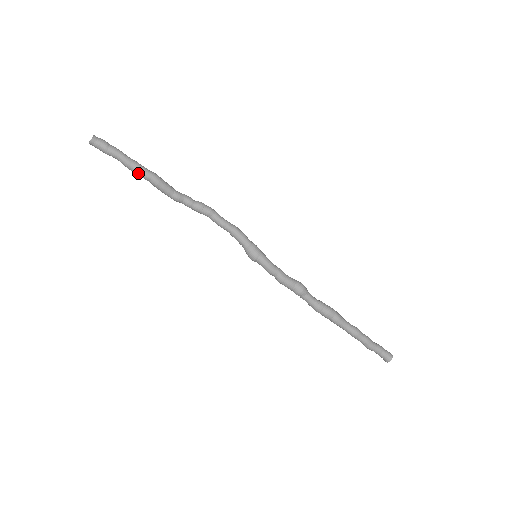
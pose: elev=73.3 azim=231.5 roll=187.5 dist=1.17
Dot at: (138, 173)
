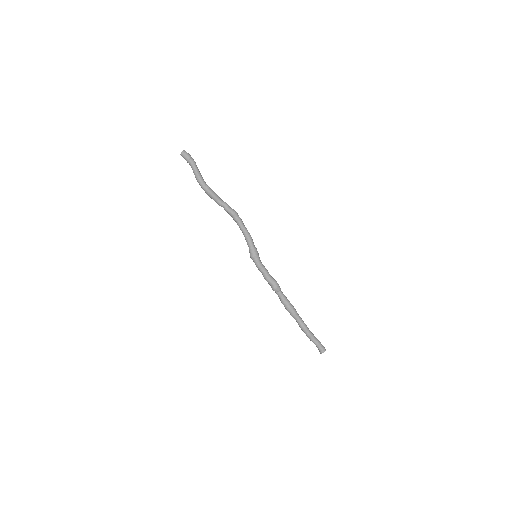
Dot at: (199, 184)
